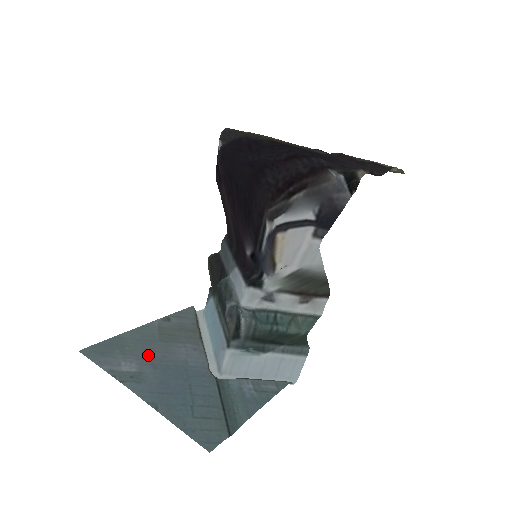
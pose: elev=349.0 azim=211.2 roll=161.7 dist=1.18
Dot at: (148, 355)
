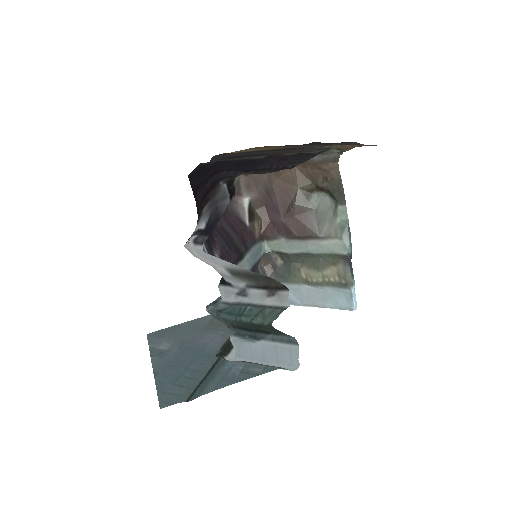
Dot at: (185, 339)
